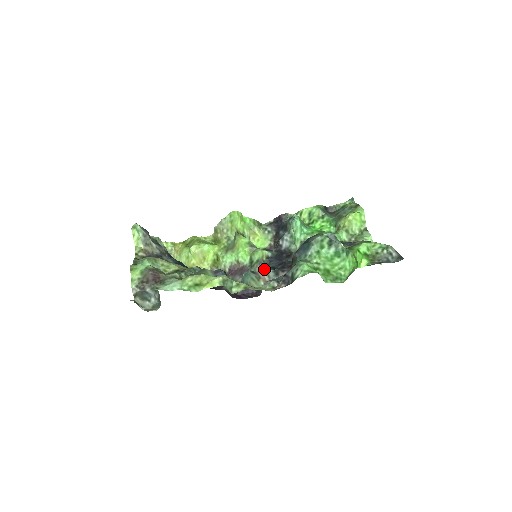
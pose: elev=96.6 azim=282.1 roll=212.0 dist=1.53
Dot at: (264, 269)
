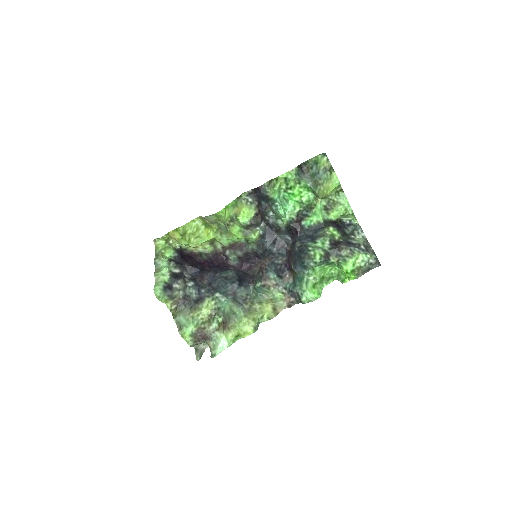
Dot at: (269, 273)
